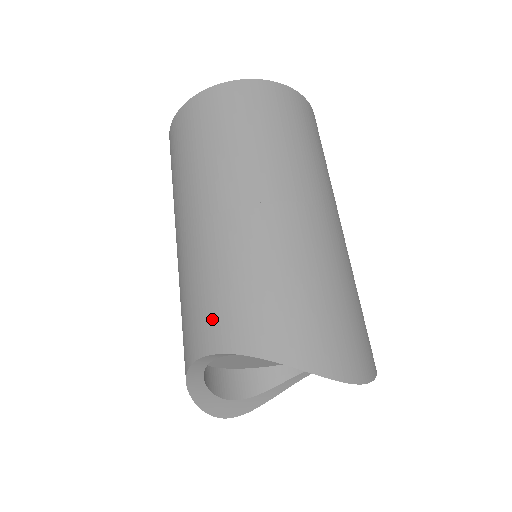
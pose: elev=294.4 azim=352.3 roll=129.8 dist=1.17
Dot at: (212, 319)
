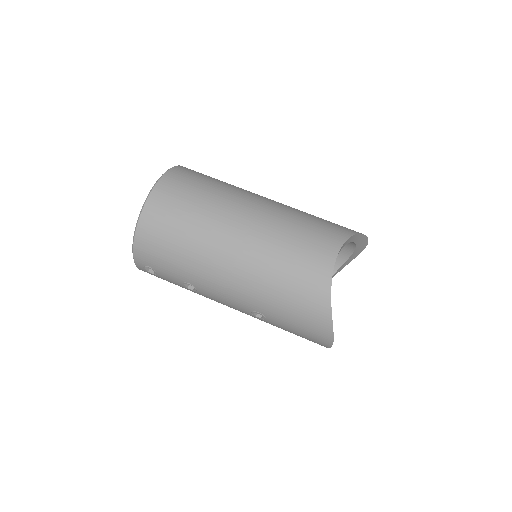
Dot at: (322, 238)
